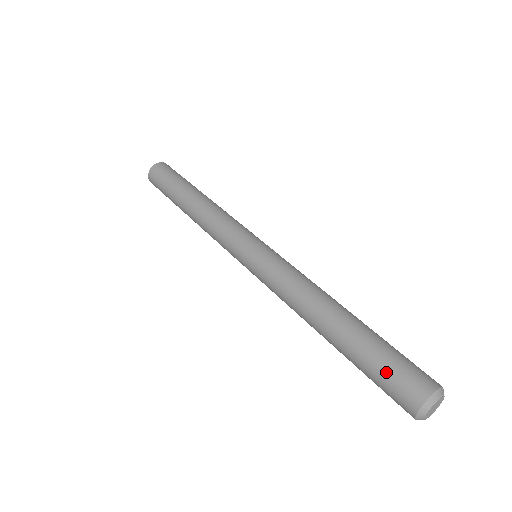
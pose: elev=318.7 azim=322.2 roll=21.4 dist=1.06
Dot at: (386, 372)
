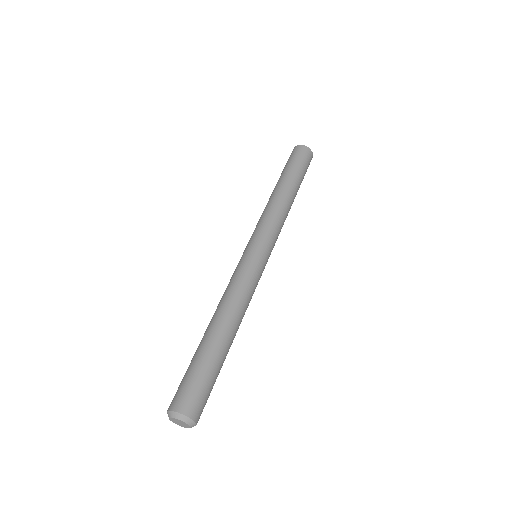
Dot at: (182, 380)
